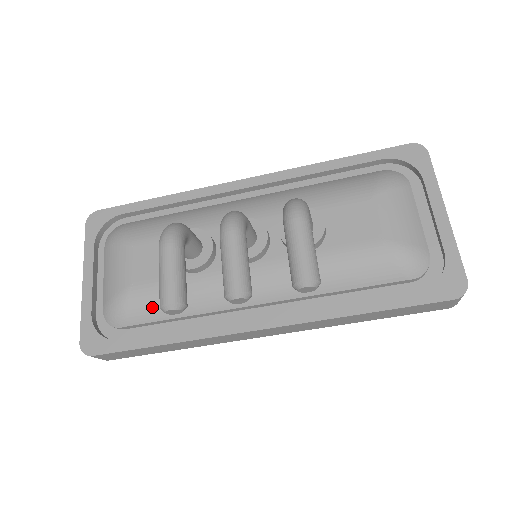
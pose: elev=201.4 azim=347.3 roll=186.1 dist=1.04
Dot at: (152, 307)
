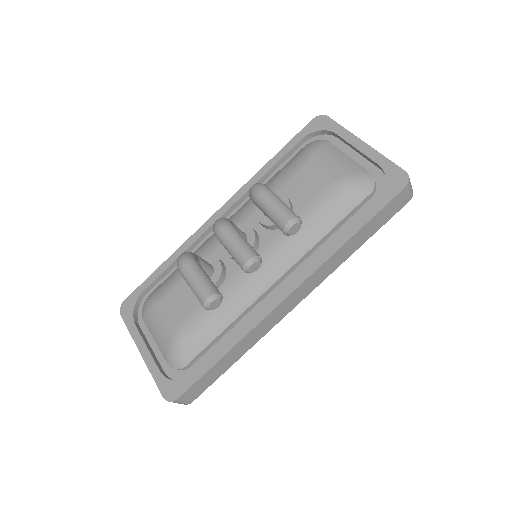
Dot at: (201, 333)
